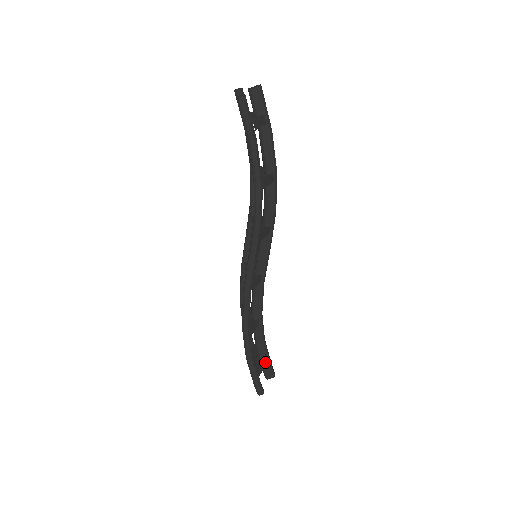
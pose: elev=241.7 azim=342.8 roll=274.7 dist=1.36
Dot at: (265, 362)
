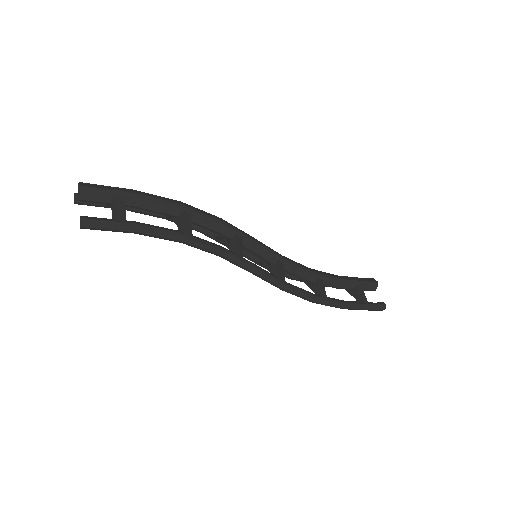
Dot at: (359, 287)
